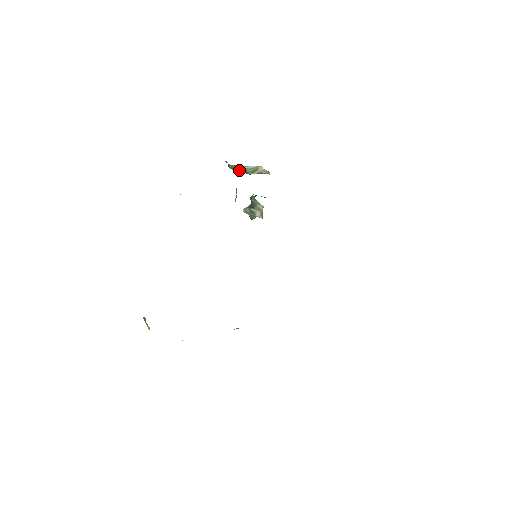
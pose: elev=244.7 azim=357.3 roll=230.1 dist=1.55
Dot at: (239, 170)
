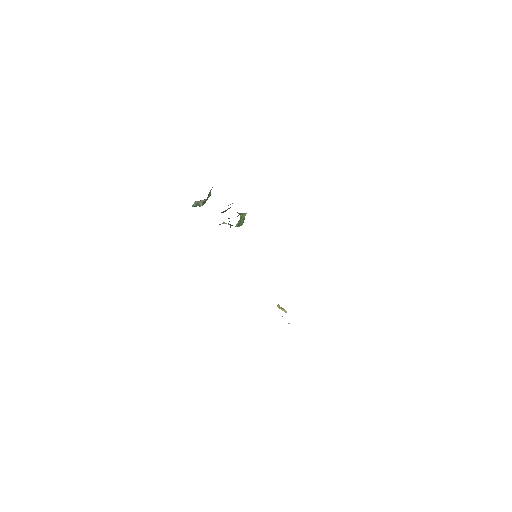
Dot at: occluded
